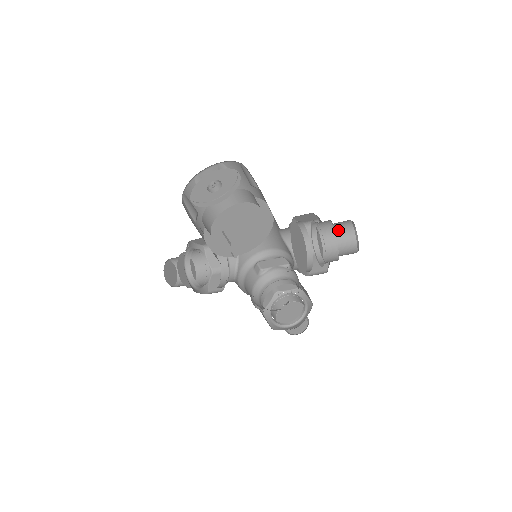
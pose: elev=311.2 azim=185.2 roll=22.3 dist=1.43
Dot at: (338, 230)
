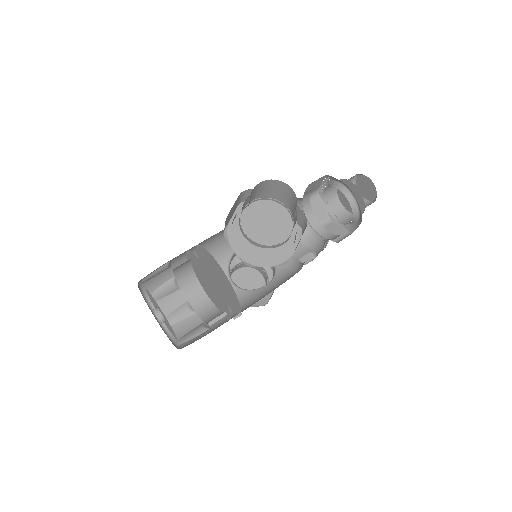
Dot at: (261, 192)
